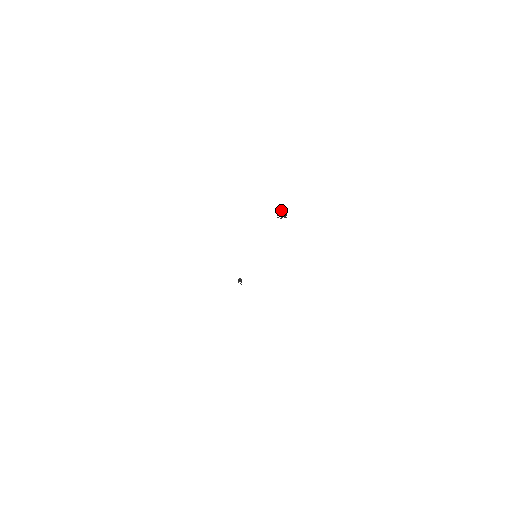
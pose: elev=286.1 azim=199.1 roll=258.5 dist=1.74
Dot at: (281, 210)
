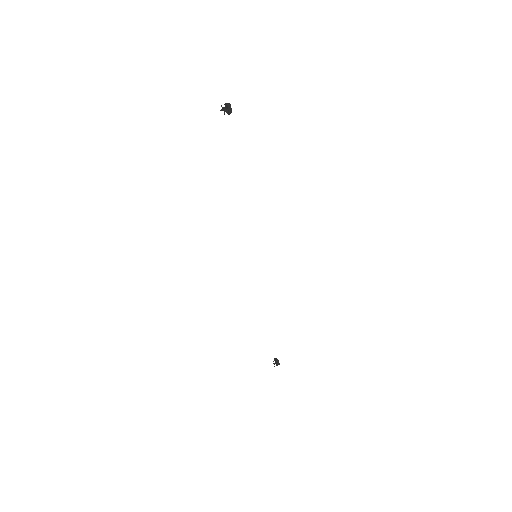
Dot at: (227, 104)
